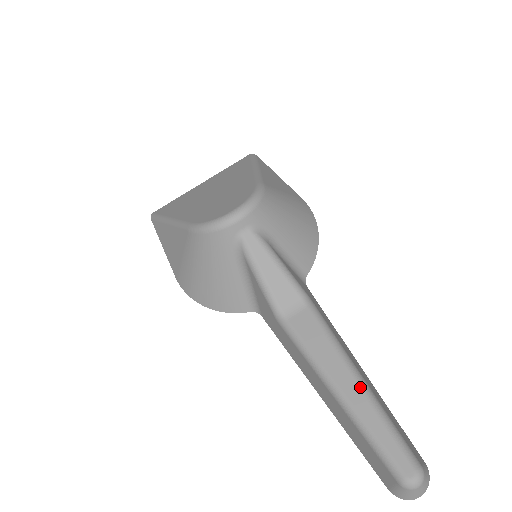
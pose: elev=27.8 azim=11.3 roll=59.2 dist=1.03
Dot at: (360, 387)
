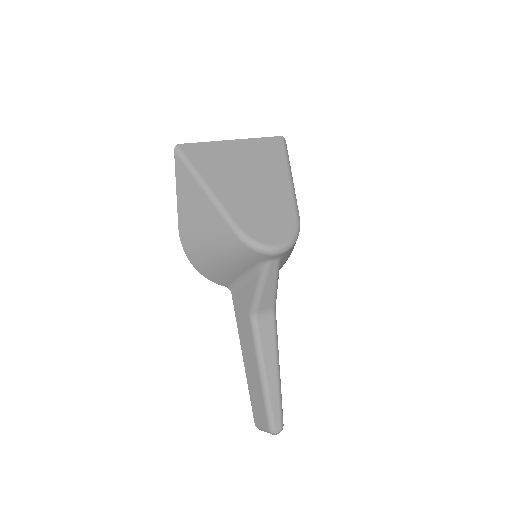
Dot at: (278, 378)
